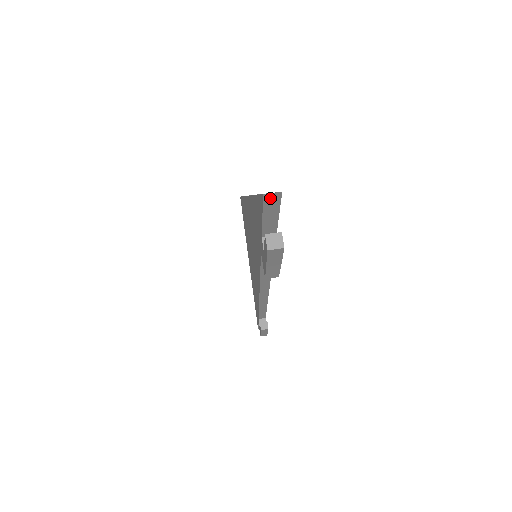
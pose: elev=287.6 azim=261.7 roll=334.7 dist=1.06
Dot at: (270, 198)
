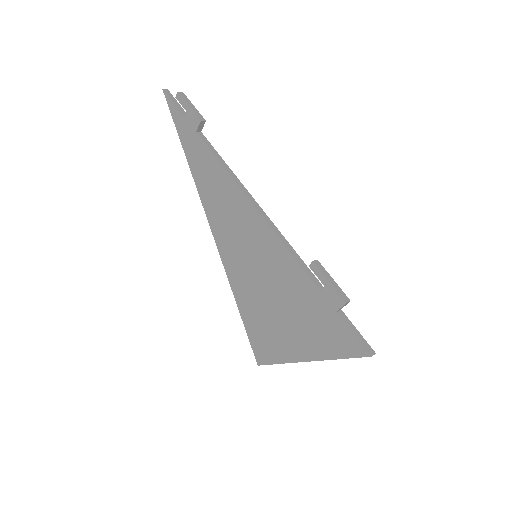
Dot at: (166, 92)
